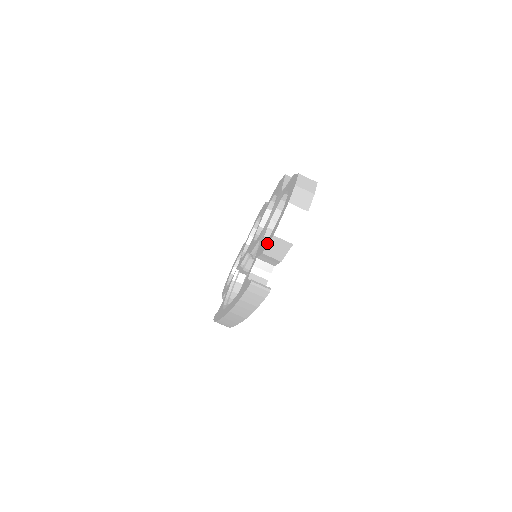
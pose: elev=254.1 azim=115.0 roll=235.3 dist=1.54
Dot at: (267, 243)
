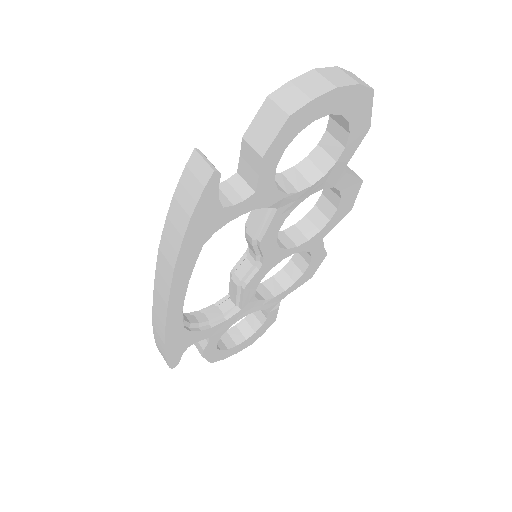
Dot at: (256, 122)
